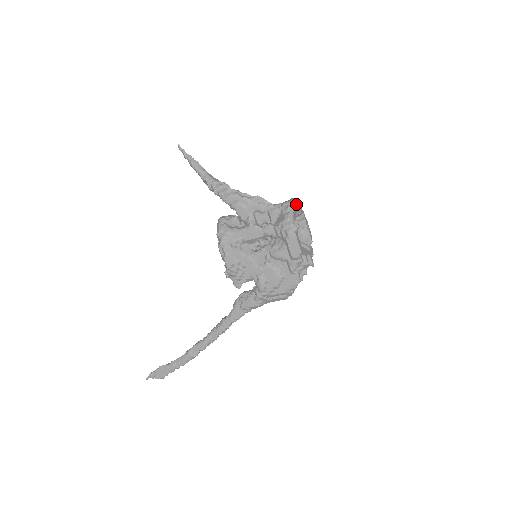
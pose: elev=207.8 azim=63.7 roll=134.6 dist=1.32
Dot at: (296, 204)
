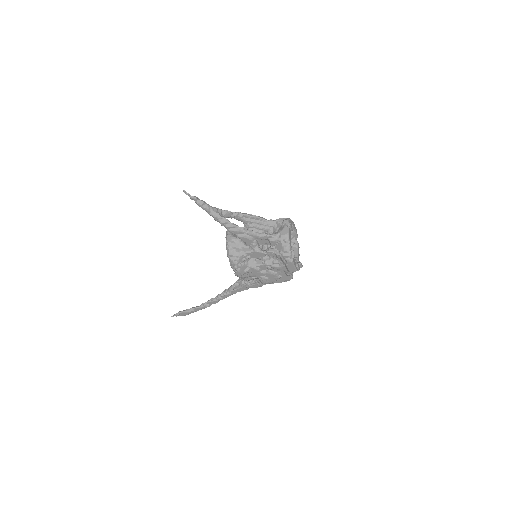
Dot at: (290, 230)
